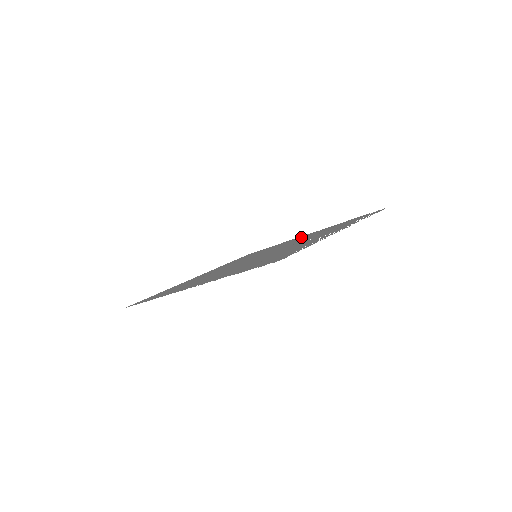
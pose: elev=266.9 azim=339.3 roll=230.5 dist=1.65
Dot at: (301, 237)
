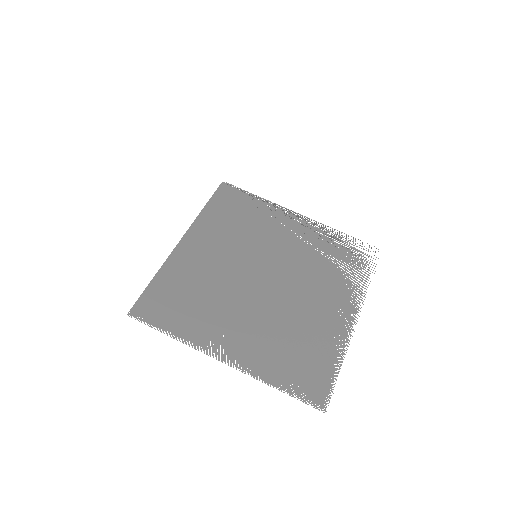
Dot at: (295, 227)
